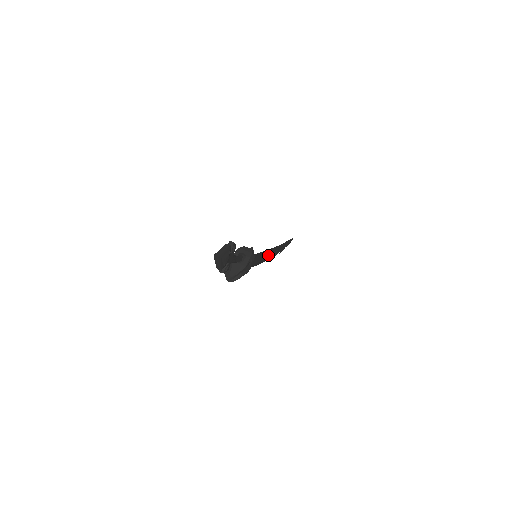
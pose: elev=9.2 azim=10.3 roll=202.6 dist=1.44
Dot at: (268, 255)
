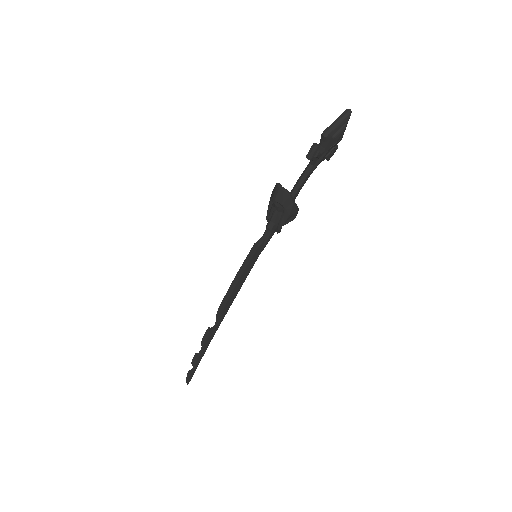
Dot at: (229, 301)
